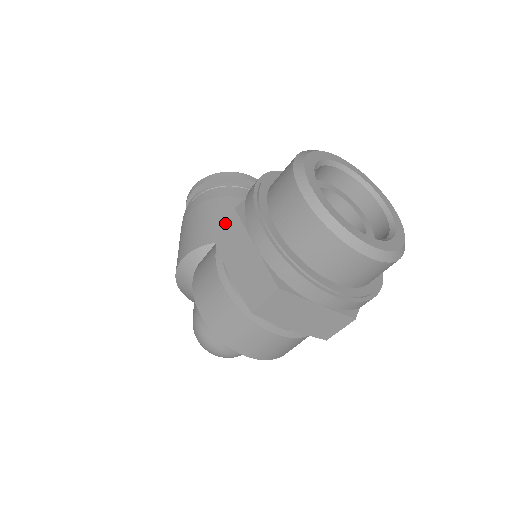
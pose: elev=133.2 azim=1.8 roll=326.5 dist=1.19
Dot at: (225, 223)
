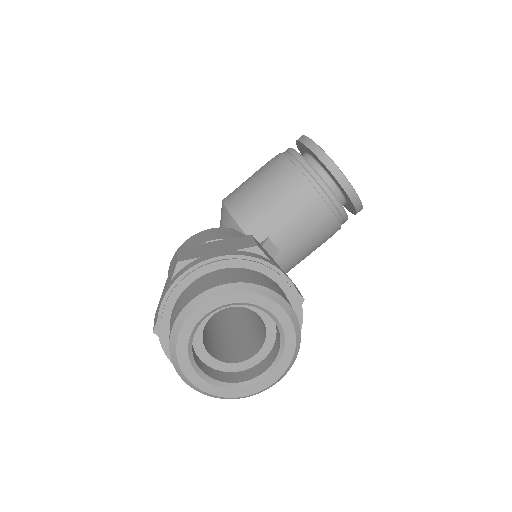
Dot at: (177, 258)
